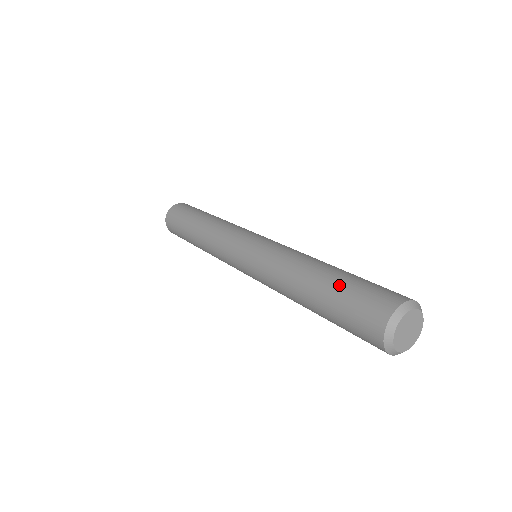
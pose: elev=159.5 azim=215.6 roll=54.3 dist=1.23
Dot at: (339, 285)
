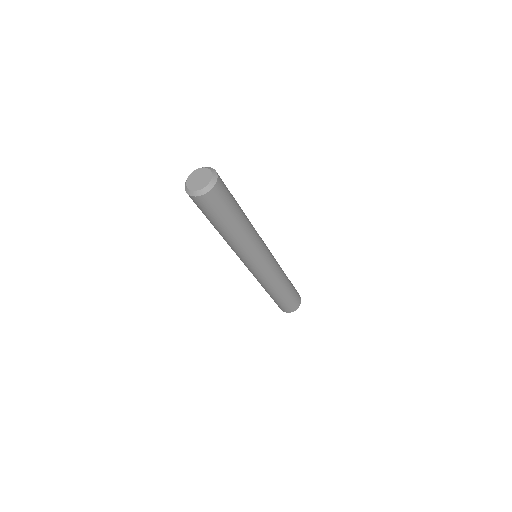
Dot at: occluded
